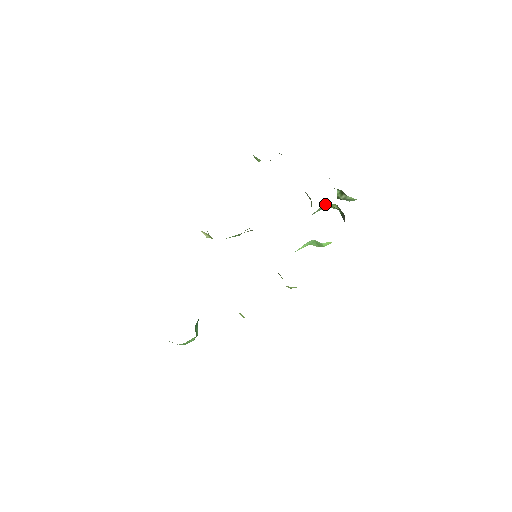
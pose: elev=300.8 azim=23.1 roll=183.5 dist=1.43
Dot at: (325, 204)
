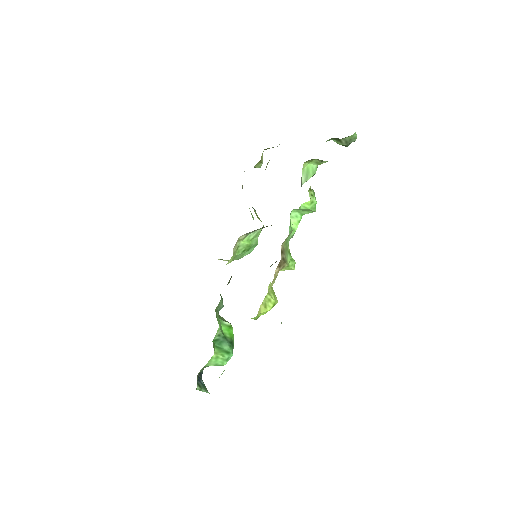
Dot at: (308, 166)
